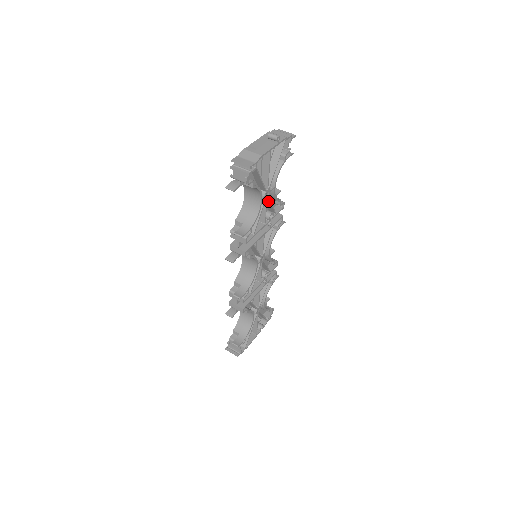
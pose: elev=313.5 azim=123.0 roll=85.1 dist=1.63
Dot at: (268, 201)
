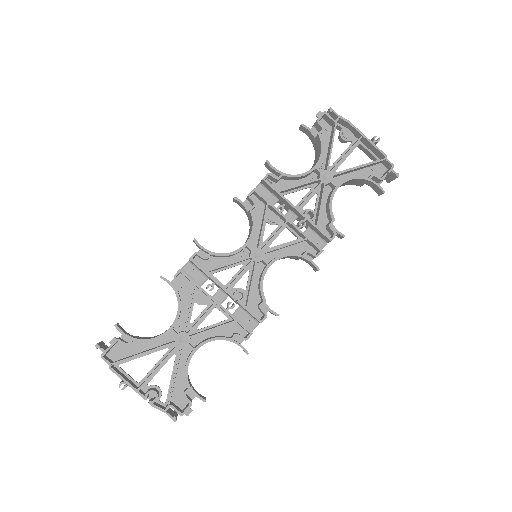
Dot at: (321, 196)
